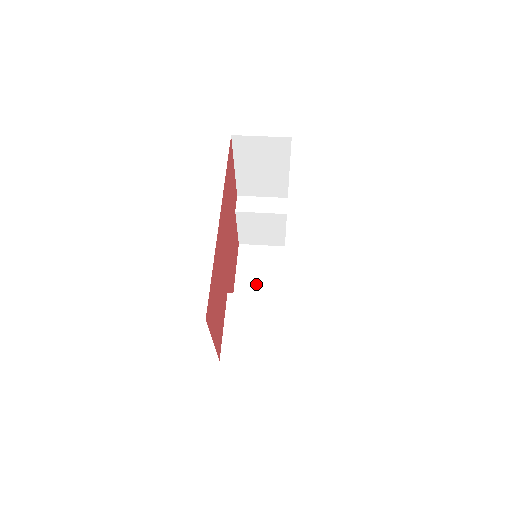
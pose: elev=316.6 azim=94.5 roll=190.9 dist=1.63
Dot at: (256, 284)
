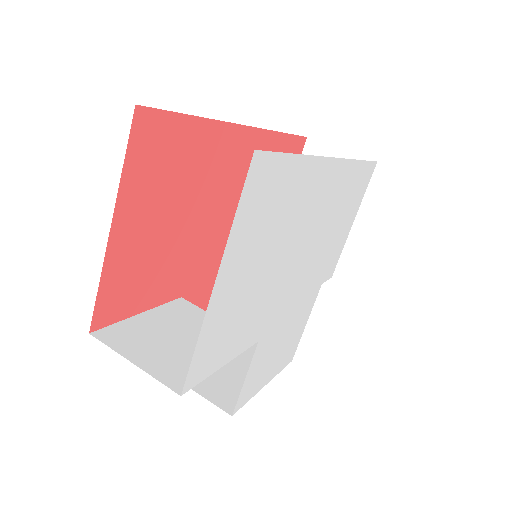
Dot at: (224, 366)
